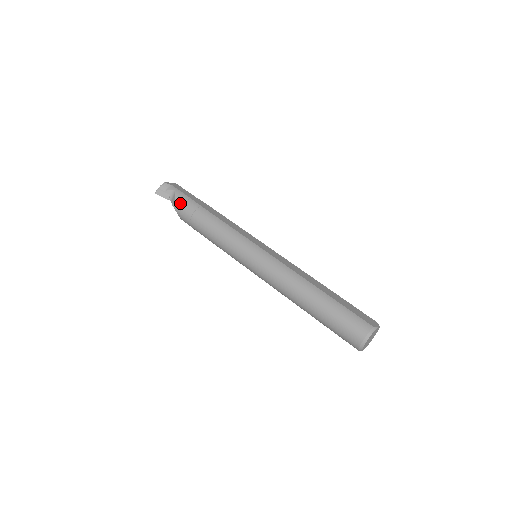
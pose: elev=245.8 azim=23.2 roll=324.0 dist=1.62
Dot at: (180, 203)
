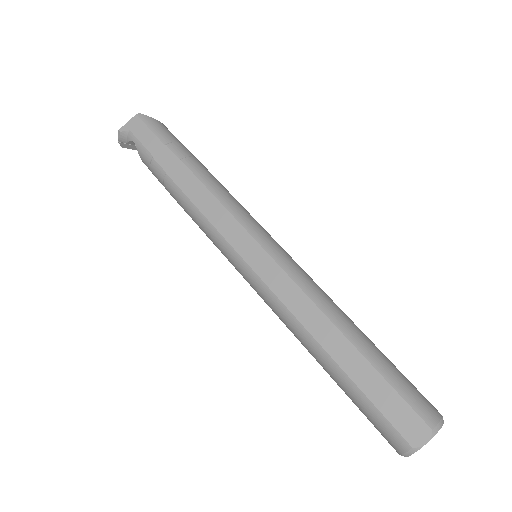
Dot at: (147, 166)
